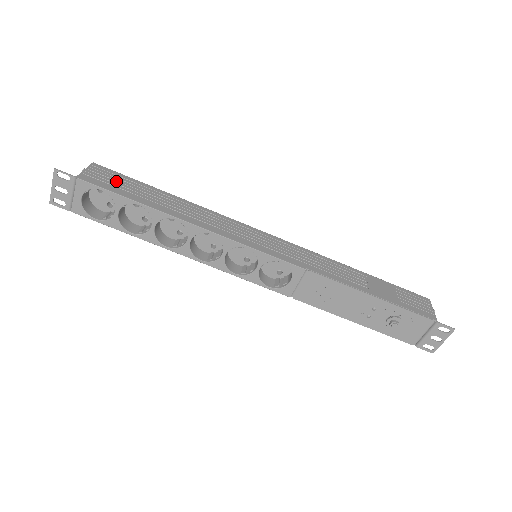
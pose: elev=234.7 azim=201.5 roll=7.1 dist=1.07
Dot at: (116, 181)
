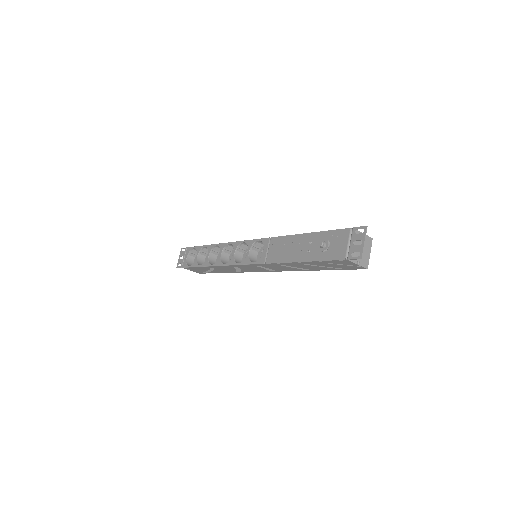
Dot at: occluded
